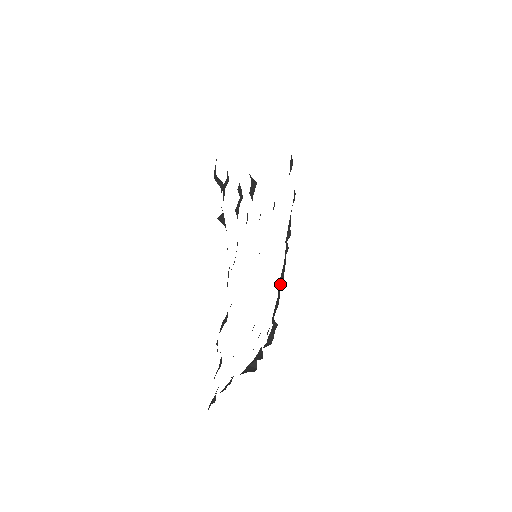
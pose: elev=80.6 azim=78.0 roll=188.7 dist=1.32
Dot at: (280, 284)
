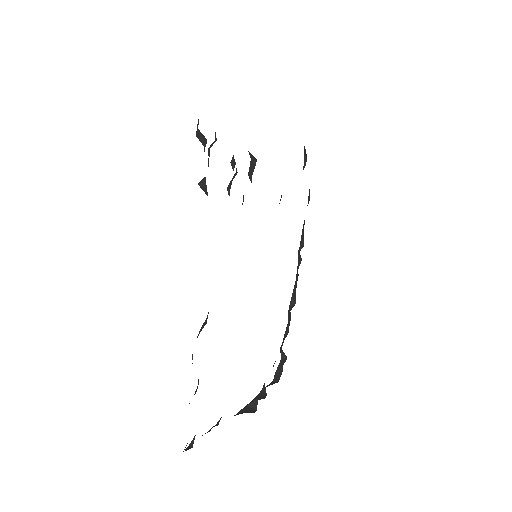
Dot at: (291, 305)
